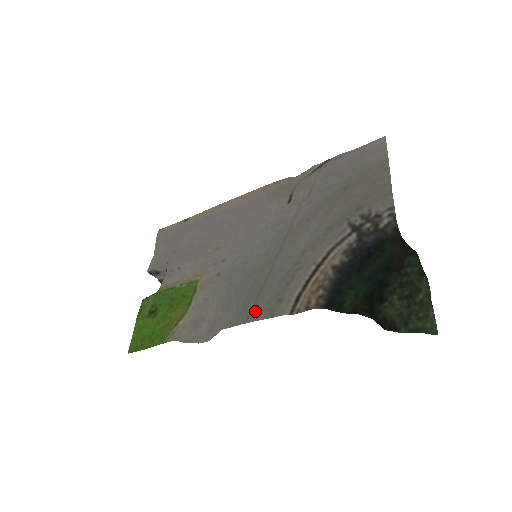
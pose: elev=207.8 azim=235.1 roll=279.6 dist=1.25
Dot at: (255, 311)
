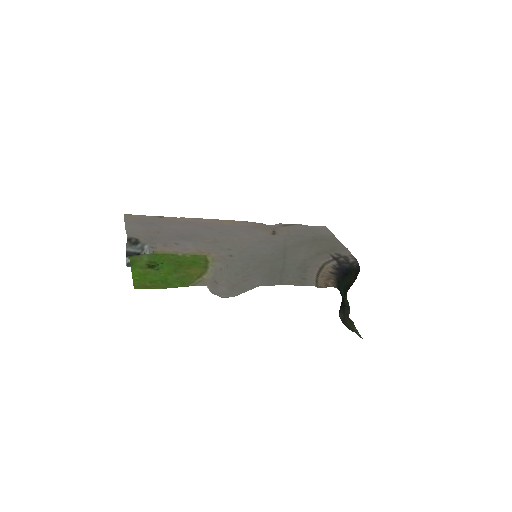
Dot at: (286, 280)
